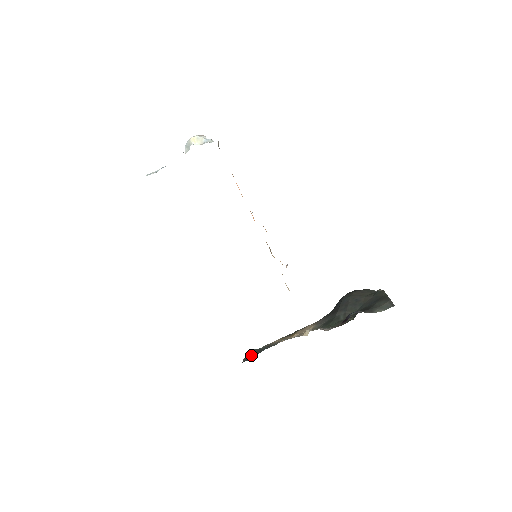
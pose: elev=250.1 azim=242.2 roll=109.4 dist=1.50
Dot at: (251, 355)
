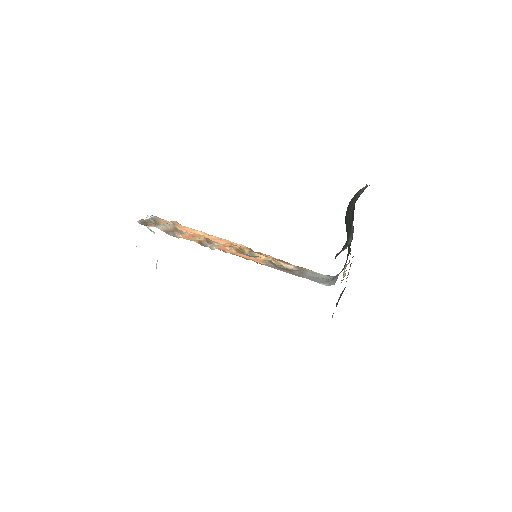
Dot at: (336, 306)
